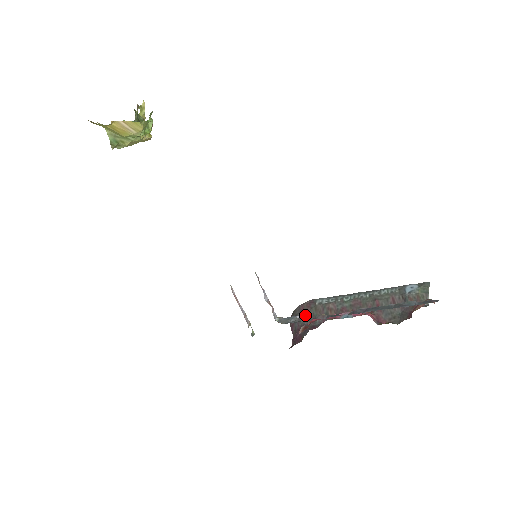
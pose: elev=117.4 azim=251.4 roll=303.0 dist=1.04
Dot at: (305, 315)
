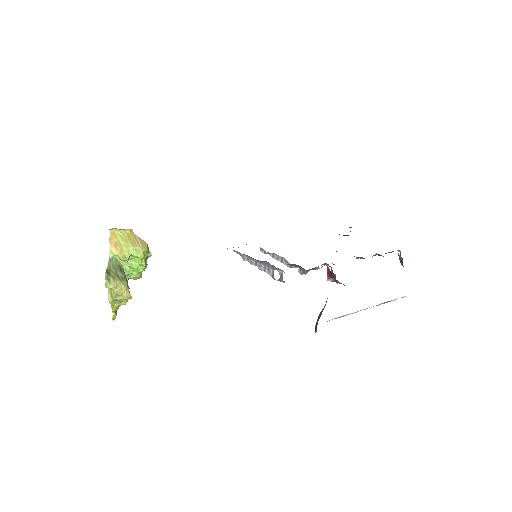
Dot at: occluded
